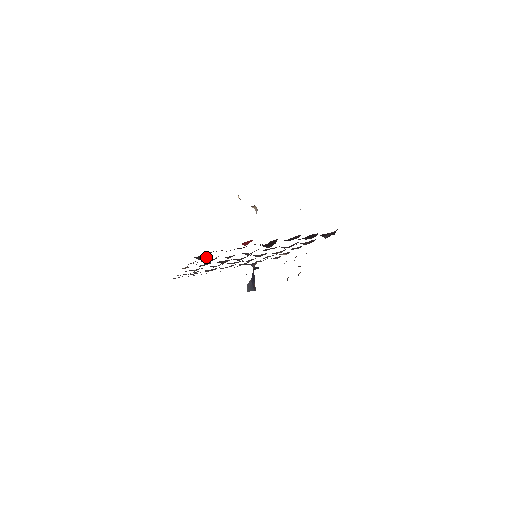
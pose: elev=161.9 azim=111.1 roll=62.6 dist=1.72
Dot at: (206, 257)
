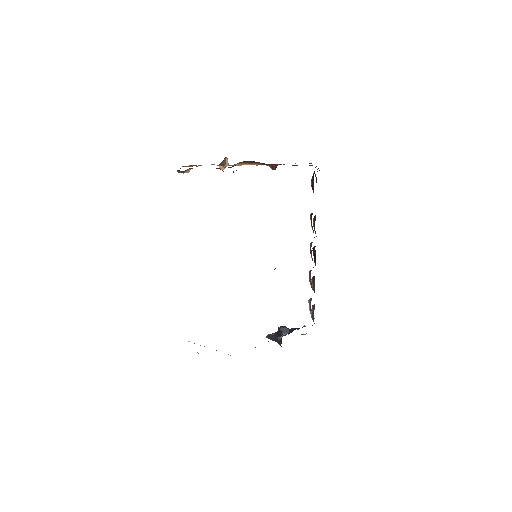
Dot at: occluded
